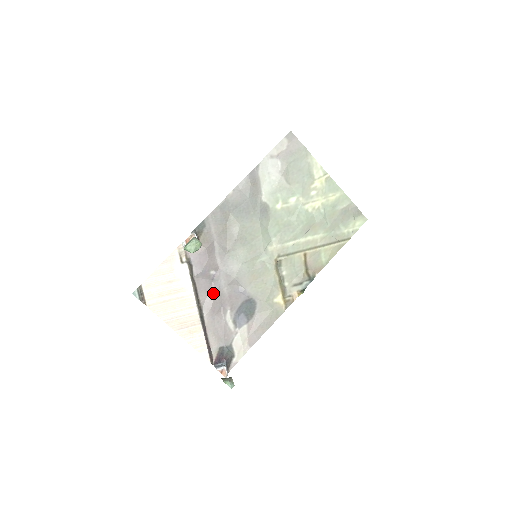
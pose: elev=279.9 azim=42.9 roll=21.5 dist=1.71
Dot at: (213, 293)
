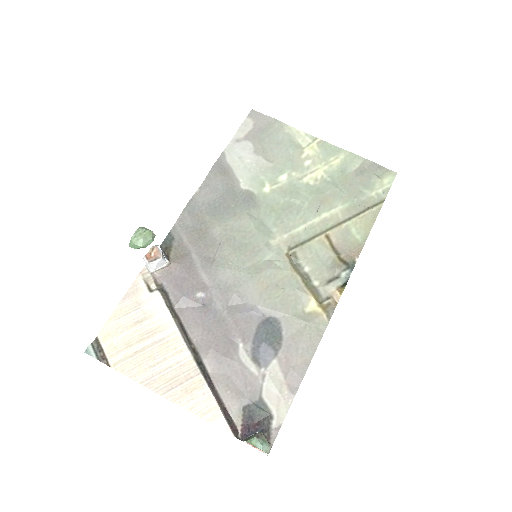
Dot at: (209, 324)
